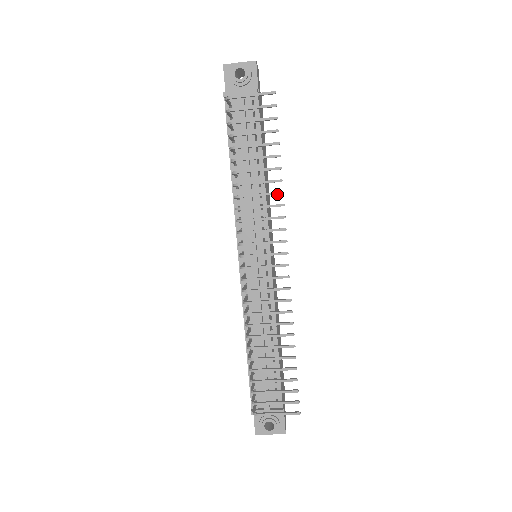
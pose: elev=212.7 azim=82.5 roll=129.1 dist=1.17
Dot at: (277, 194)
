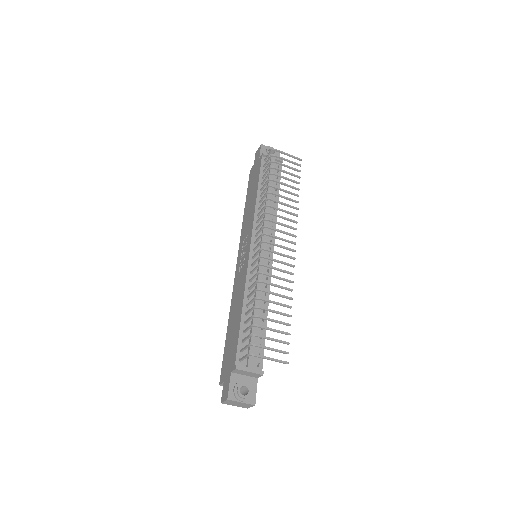
Dot at: (295, 208)
